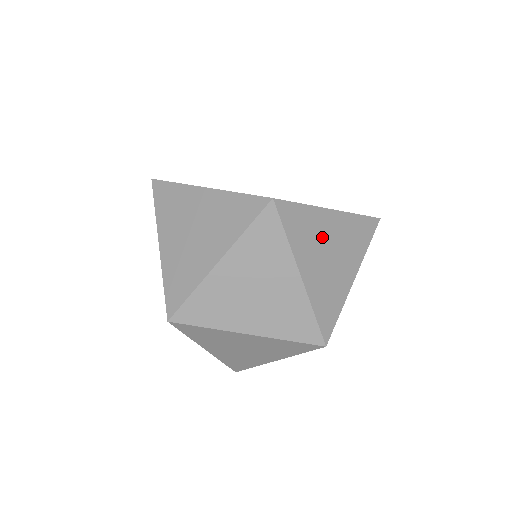
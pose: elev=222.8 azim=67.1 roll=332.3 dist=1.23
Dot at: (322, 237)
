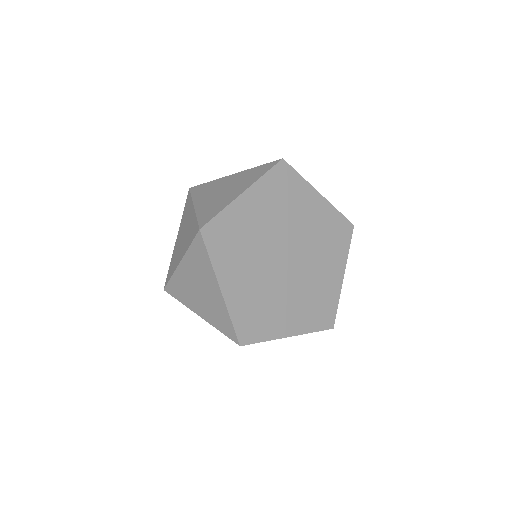
Dot at: (219, 187)
